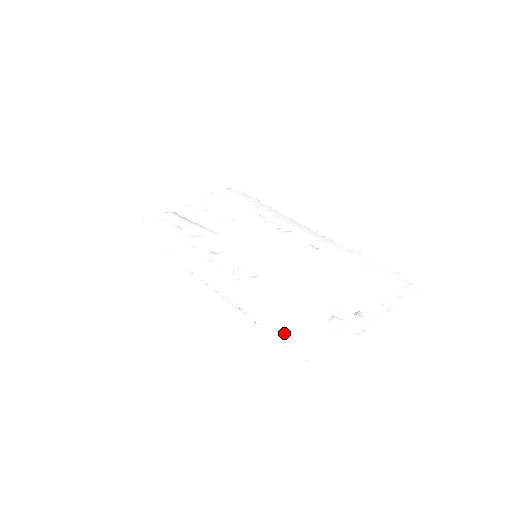
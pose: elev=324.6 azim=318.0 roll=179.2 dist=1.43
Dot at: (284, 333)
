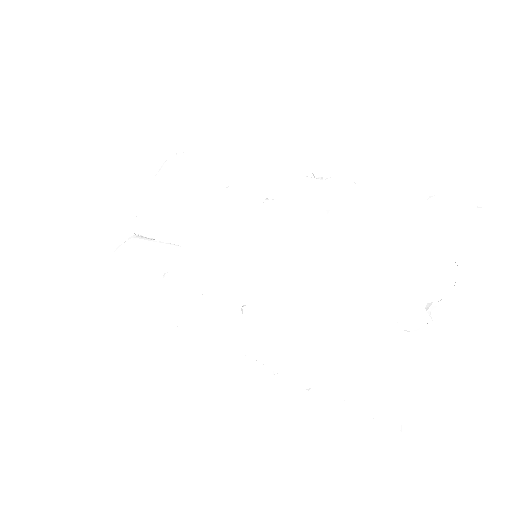
Dot at: (351, 392)
